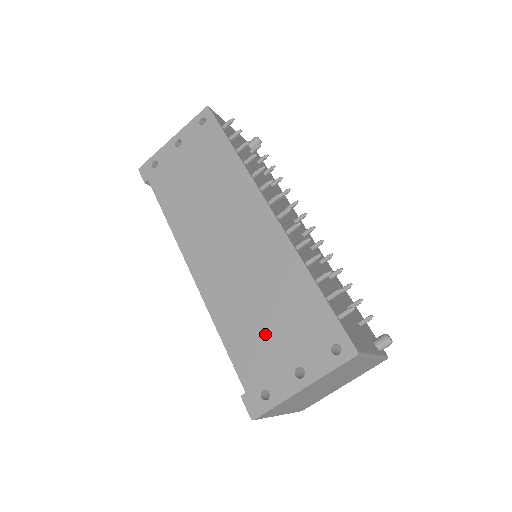
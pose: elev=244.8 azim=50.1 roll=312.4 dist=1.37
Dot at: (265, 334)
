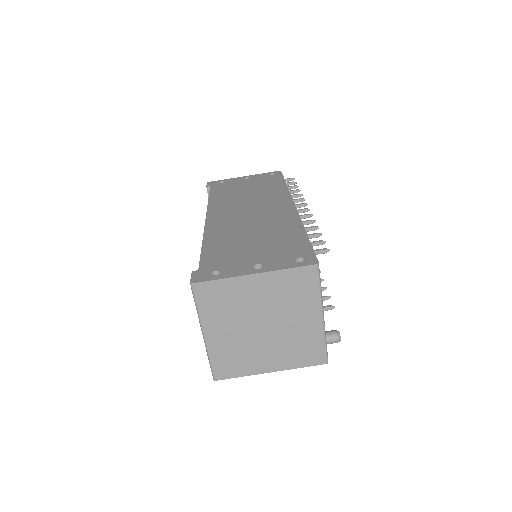
Dot at: (243, 247)
